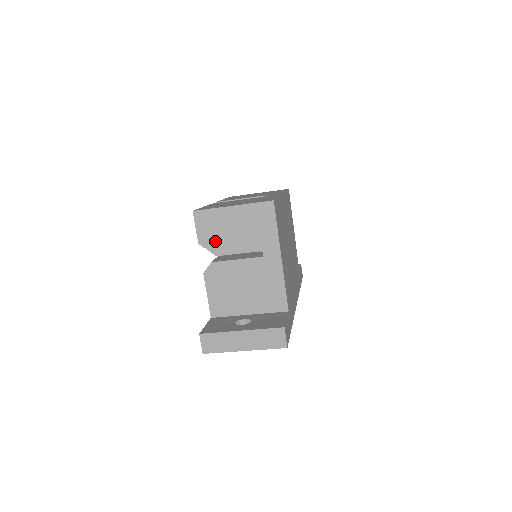
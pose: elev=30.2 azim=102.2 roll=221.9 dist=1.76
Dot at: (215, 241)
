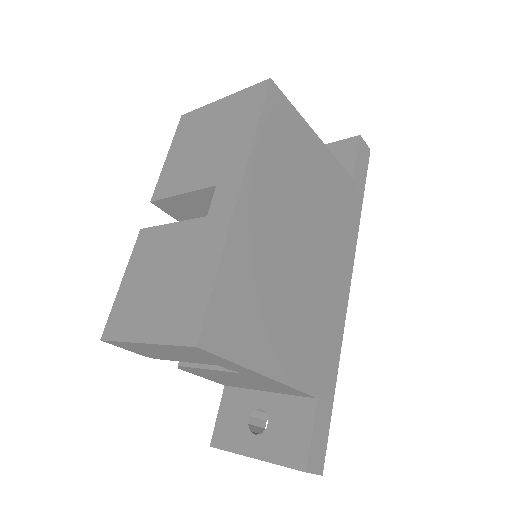
Dot at: (161, 358)
